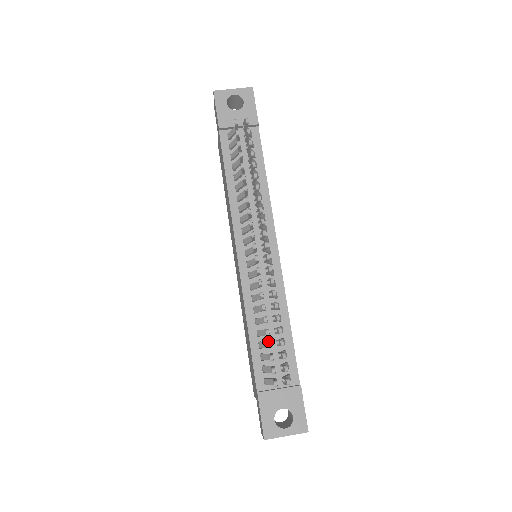
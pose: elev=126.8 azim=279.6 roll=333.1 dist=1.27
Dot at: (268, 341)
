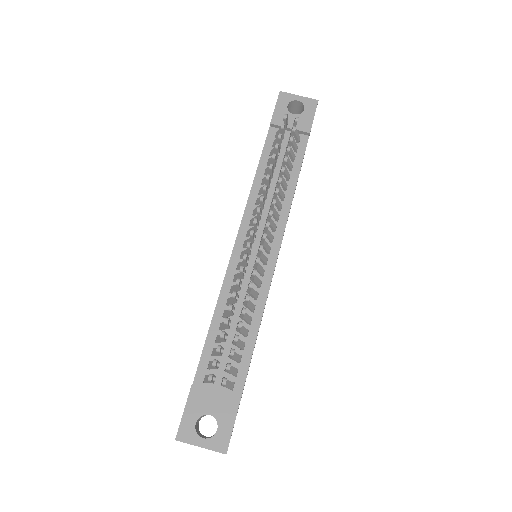
Dot at: occluded
